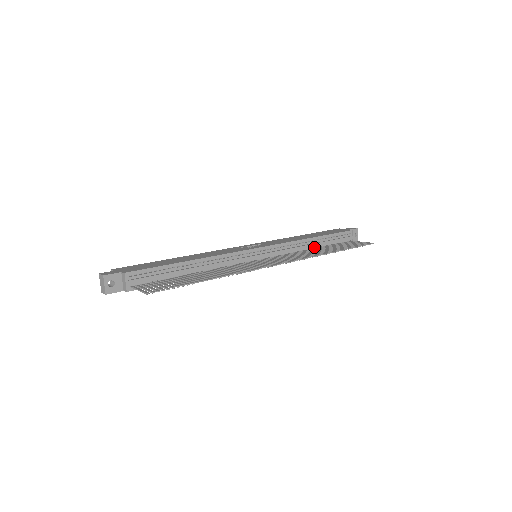
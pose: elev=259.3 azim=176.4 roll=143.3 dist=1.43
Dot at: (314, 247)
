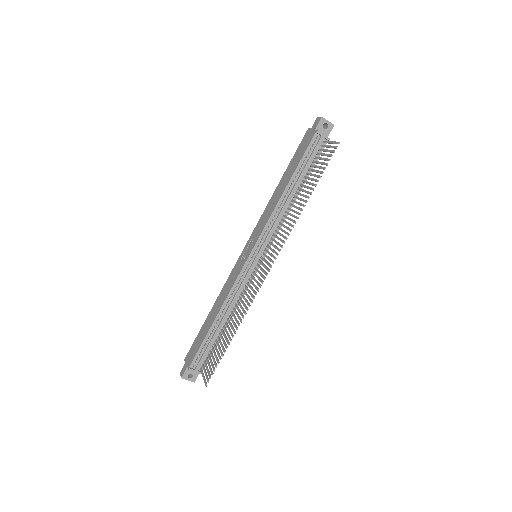
Dot at: (294, 193)
